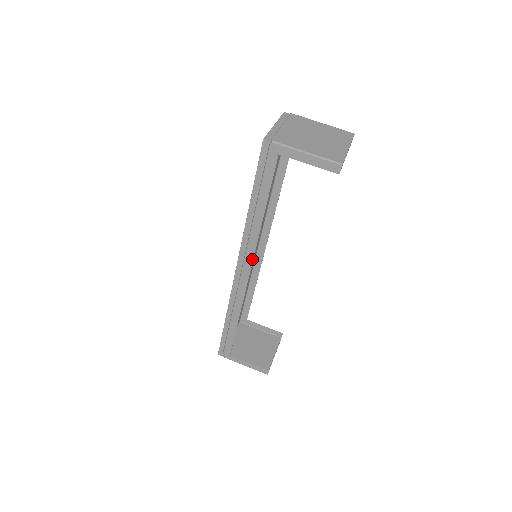
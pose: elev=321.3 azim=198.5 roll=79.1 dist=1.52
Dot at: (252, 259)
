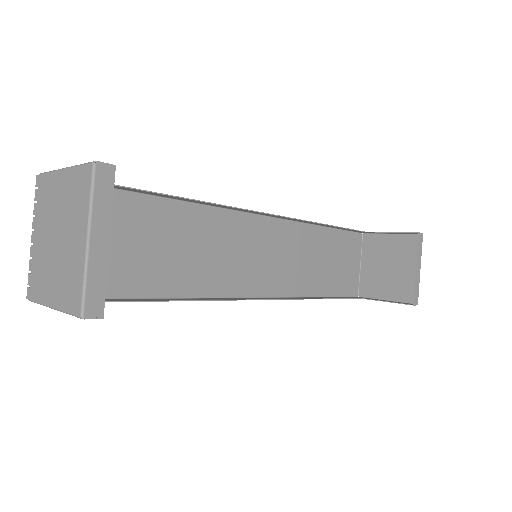
Dot at: (231, 300)
